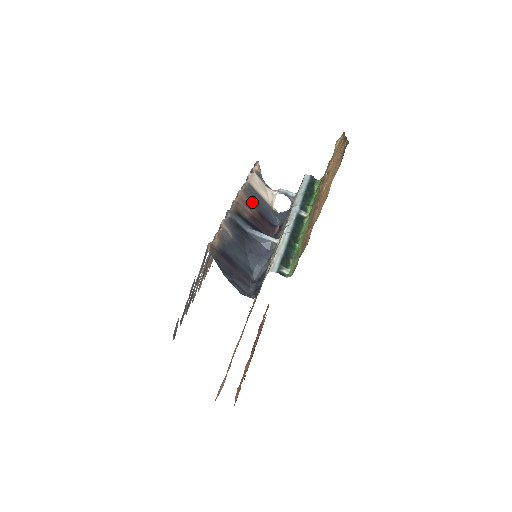
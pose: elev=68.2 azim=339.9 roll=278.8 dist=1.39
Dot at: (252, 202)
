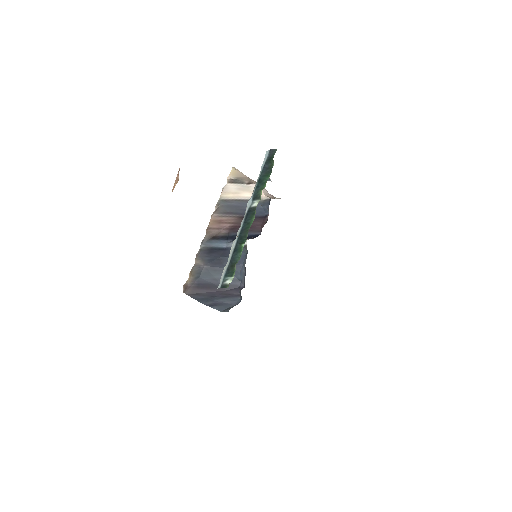
Dot at: (230, 214)
